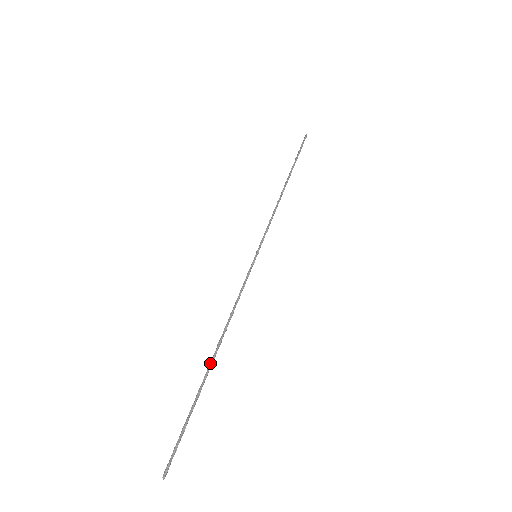
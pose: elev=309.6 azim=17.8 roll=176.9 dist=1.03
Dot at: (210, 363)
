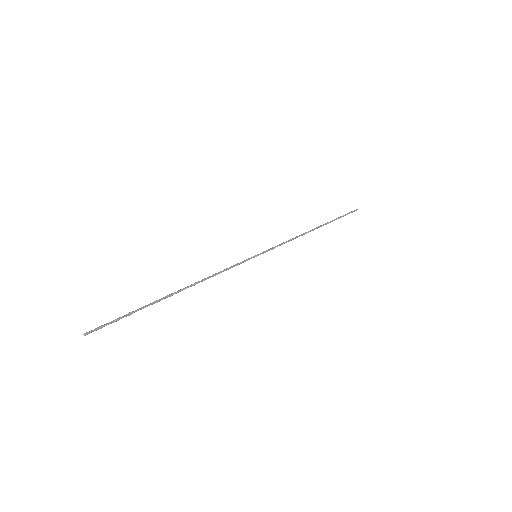
Dot at: (170, 294)
